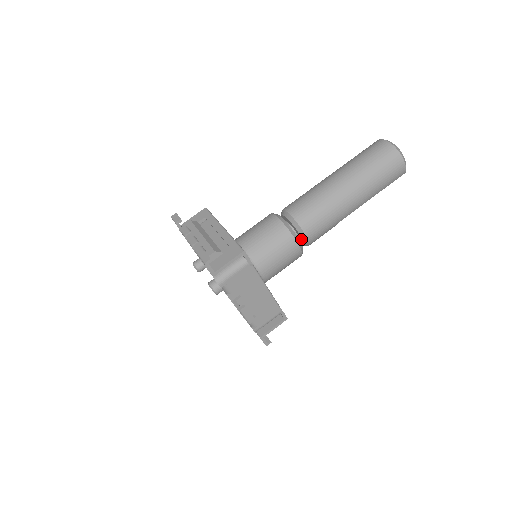
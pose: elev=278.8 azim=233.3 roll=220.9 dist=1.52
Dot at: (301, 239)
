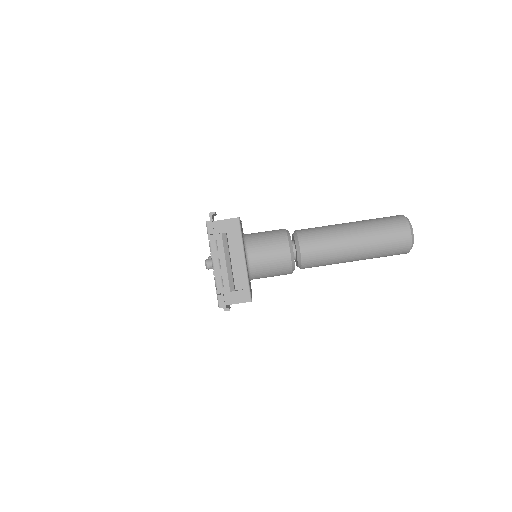
Dot at: (296, 264)
